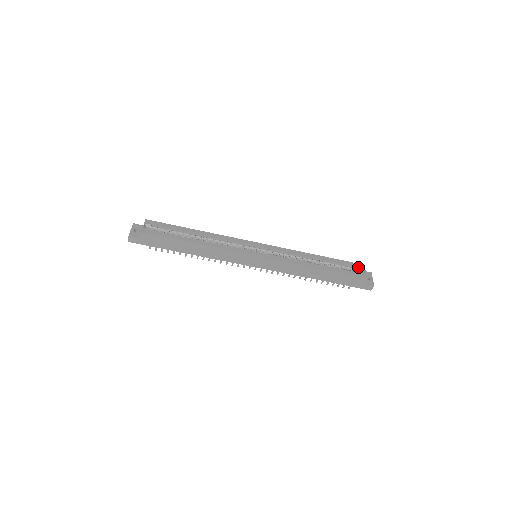
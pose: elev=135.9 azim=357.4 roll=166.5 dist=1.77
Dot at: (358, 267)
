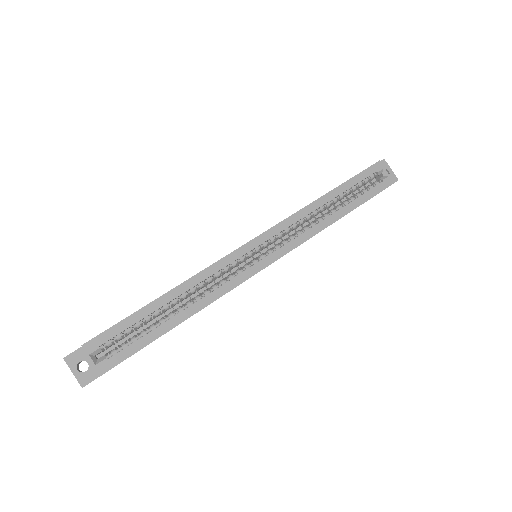
Dot at: (376, 171)
